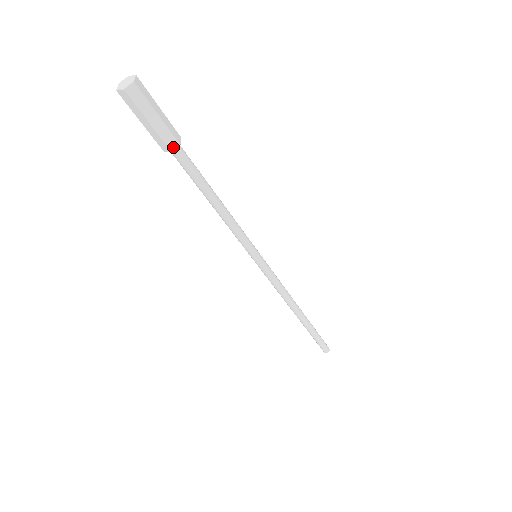
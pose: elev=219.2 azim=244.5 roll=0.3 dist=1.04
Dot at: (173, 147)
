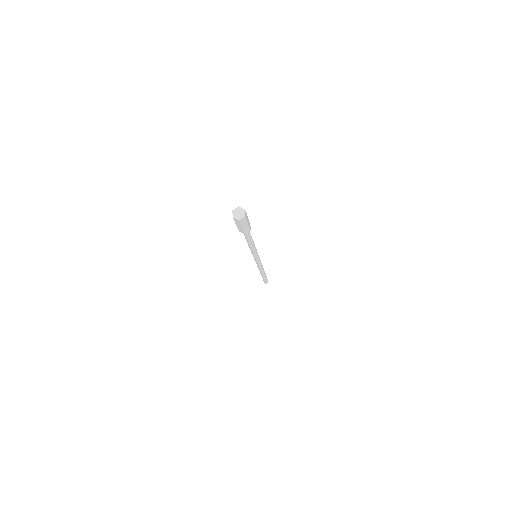
Dot at: (247, 232)
